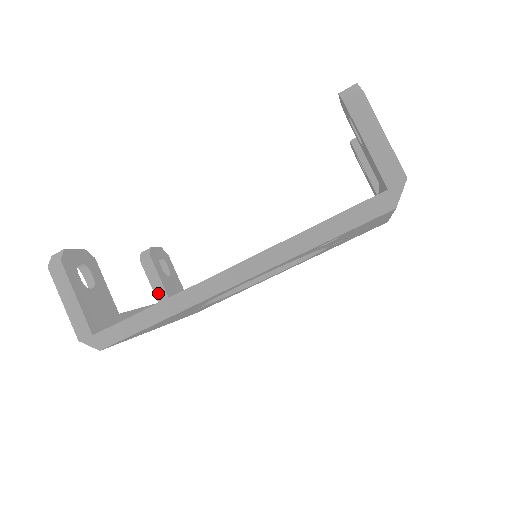
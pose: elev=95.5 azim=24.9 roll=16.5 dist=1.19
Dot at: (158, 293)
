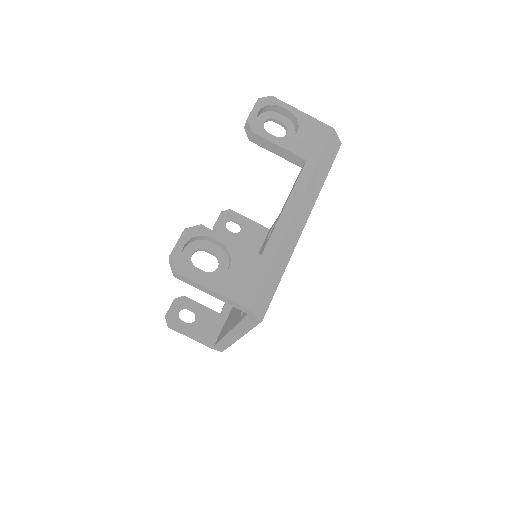
Dot at: occluded
